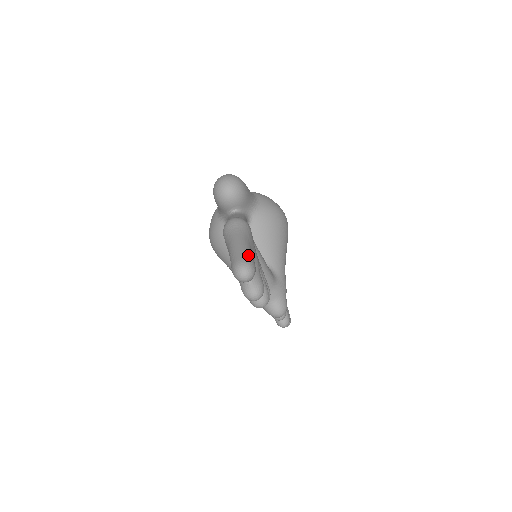
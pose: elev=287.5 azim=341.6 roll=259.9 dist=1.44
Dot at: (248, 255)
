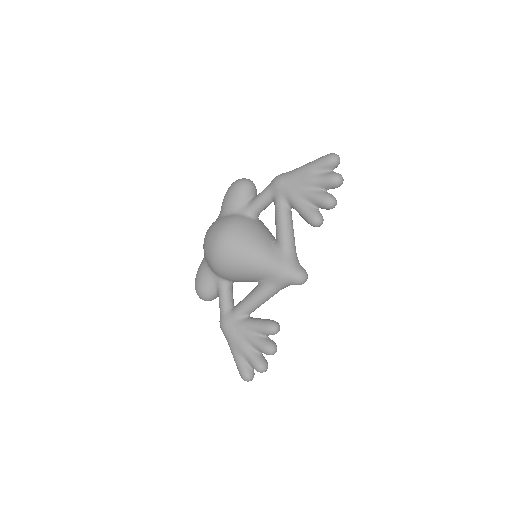
Dot at: occluded
